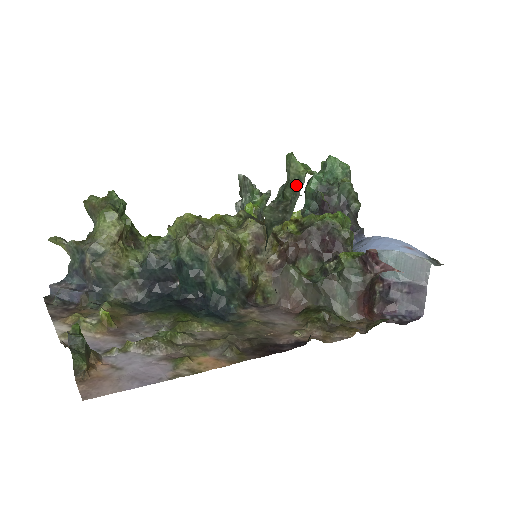
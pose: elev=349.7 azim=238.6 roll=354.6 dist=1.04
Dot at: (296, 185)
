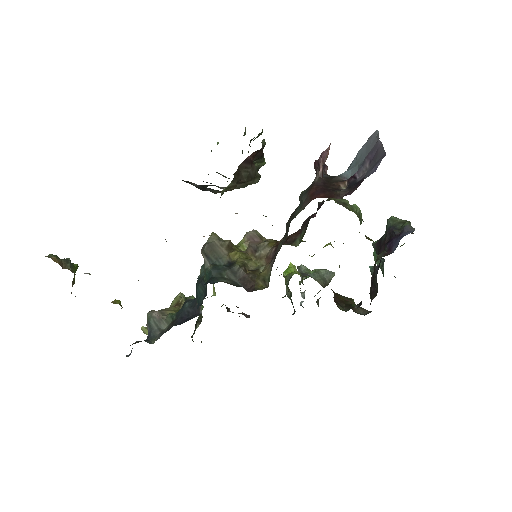
Dot at: occluded
